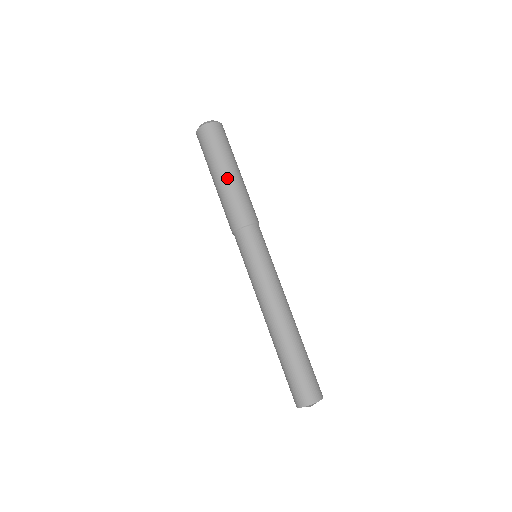
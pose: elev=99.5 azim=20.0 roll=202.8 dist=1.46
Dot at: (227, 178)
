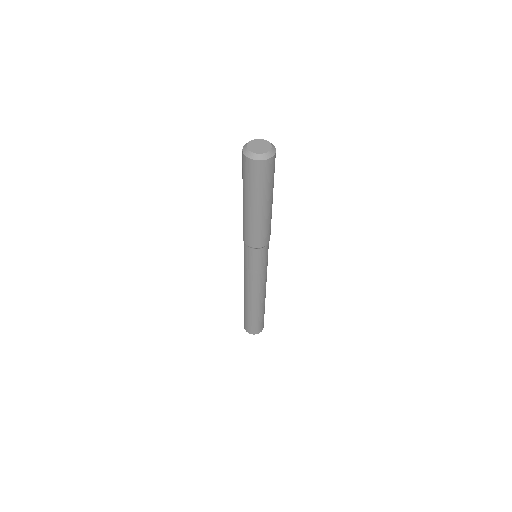
Dot at: (248, 210)
